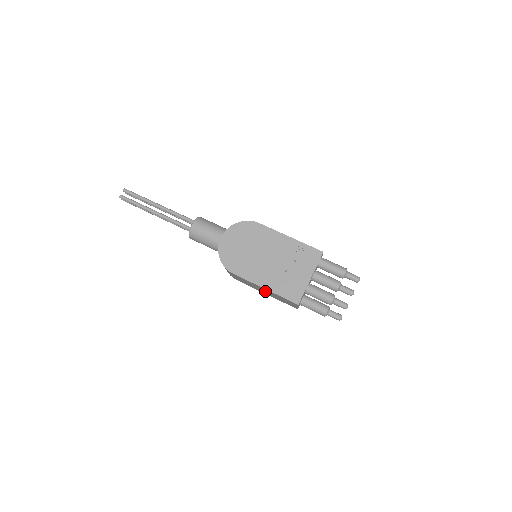
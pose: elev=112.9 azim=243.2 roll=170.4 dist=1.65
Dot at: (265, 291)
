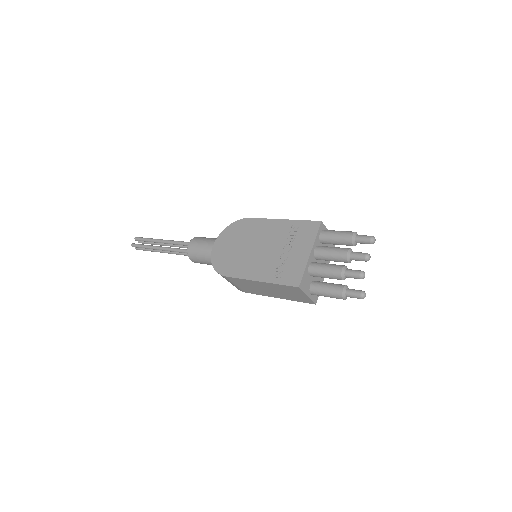
Dot at: (268, 289)
